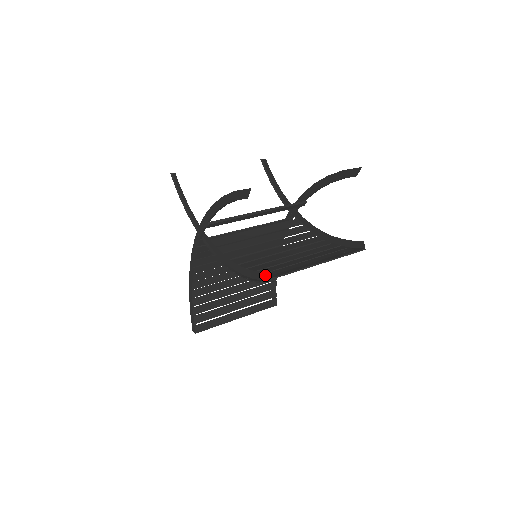
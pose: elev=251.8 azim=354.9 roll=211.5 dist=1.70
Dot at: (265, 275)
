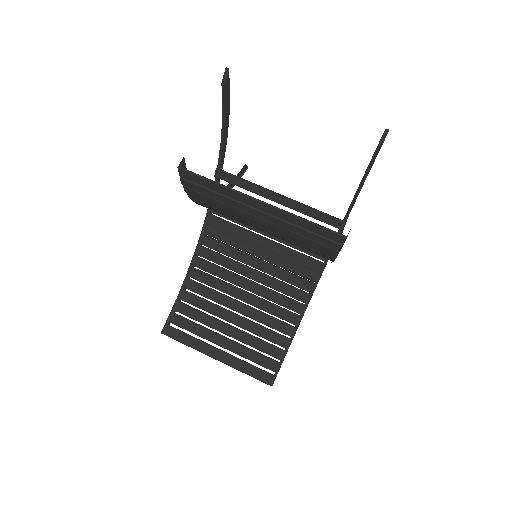
Dot at: (201, 187)
